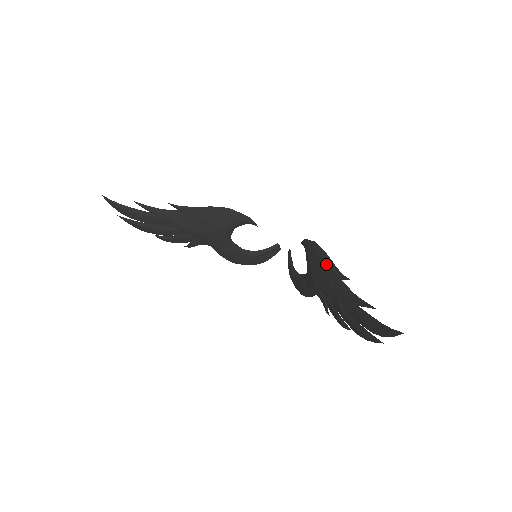
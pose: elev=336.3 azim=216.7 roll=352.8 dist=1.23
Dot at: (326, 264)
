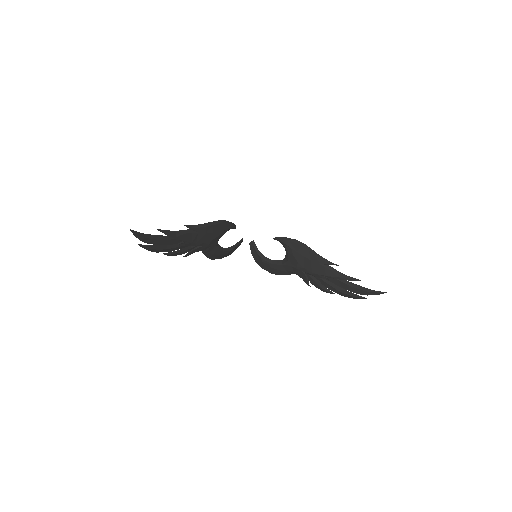
Dot at: (315, 256)
